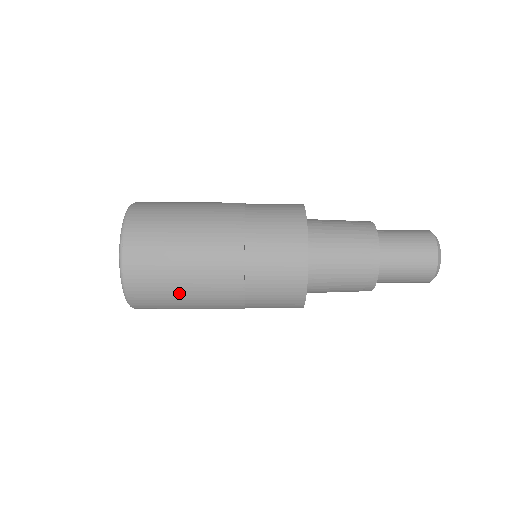
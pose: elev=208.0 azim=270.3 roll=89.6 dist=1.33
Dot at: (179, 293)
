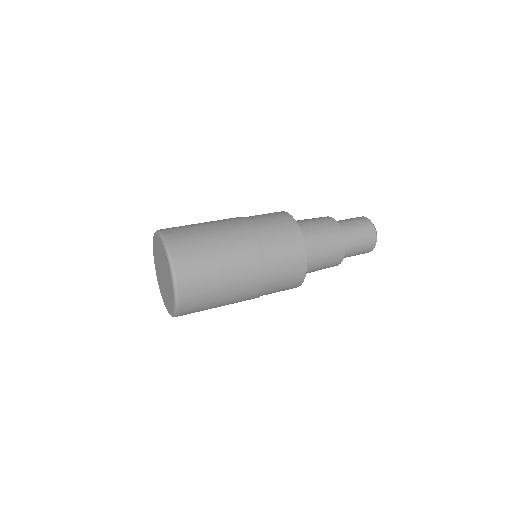
Dot at: occluded
